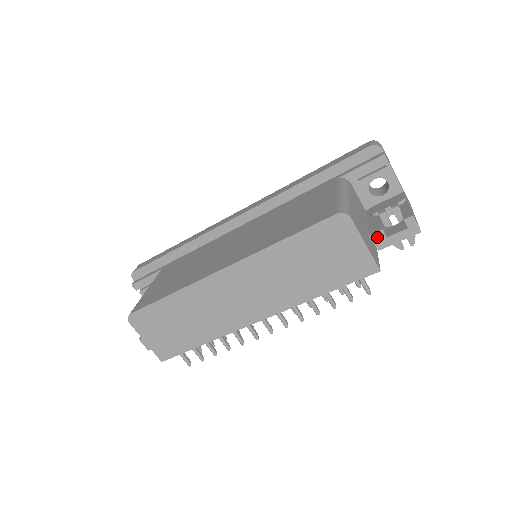
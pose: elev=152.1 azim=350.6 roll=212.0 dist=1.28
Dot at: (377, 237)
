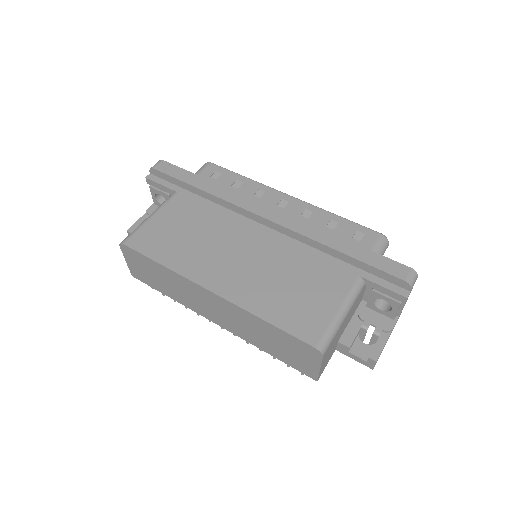
Dot at: (342, 346)
